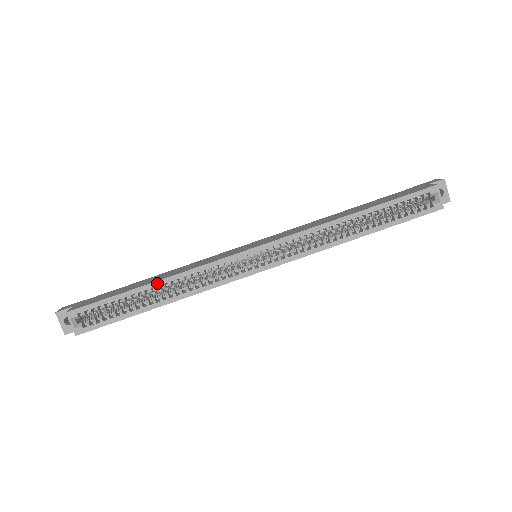
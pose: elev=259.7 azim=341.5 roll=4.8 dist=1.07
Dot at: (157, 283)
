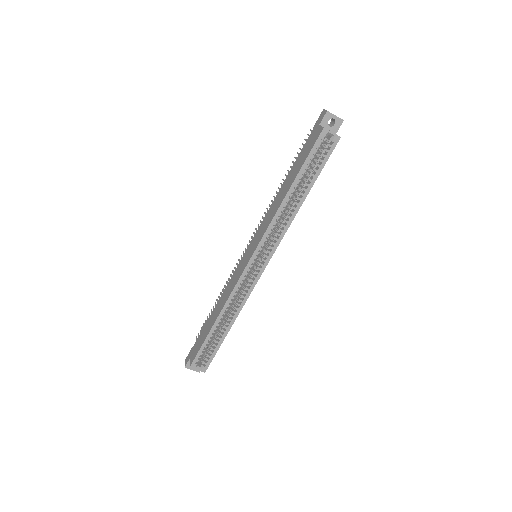
Dot at: (218, 319)
